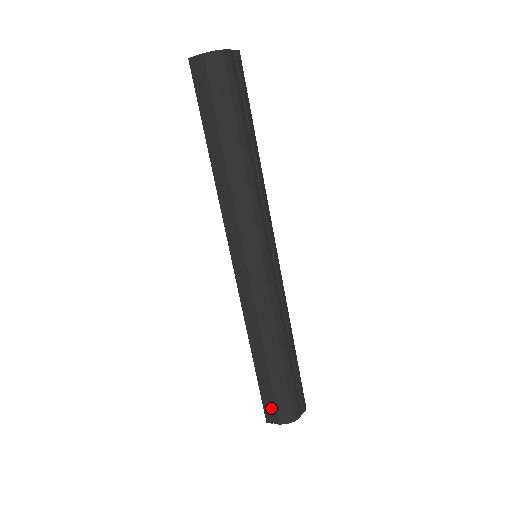
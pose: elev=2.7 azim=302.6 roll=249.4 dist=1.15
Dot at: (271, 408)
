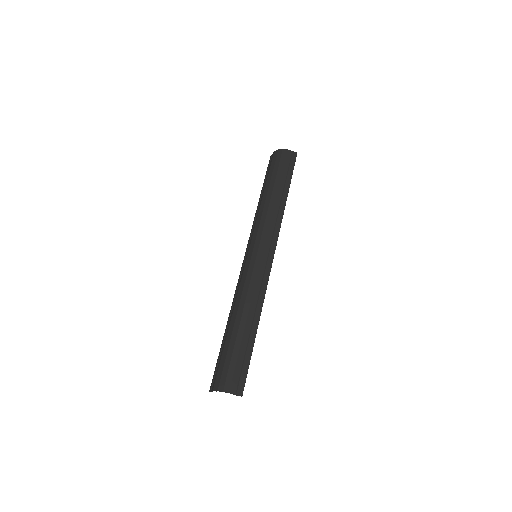
Dot at: (216, 375)
